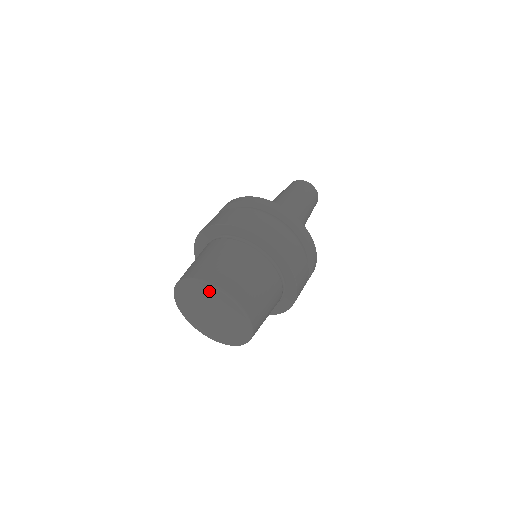
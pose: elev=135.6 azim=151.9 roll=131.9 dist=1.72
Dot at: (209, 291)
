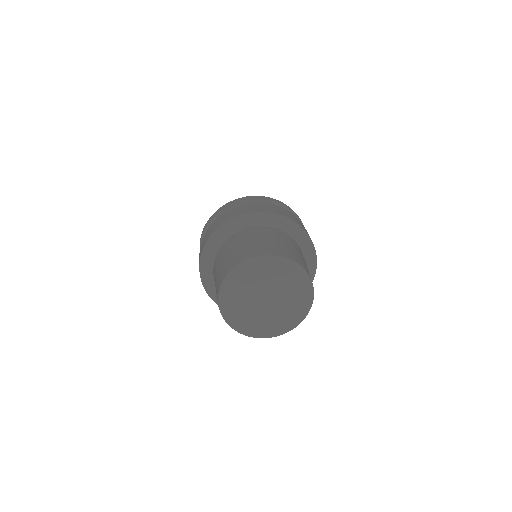
Dot at: (280, 268)
